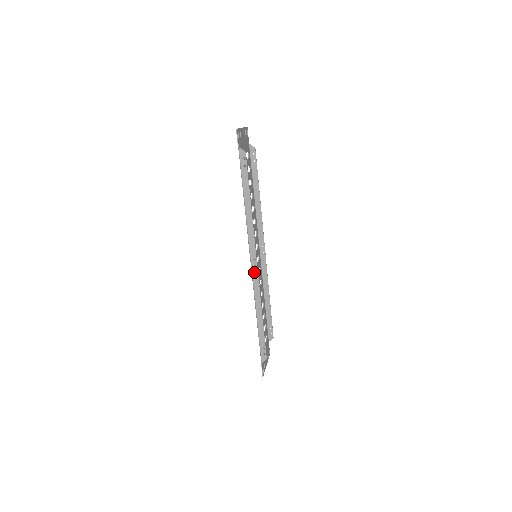
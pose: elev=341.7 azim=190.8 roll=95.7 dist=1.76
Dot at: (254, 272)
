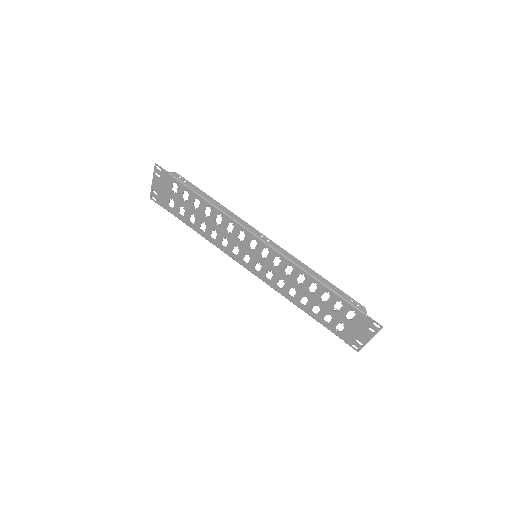
Dot at: (272, 245)
